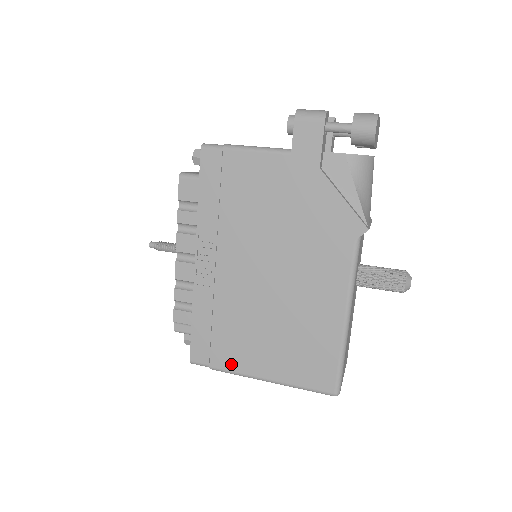
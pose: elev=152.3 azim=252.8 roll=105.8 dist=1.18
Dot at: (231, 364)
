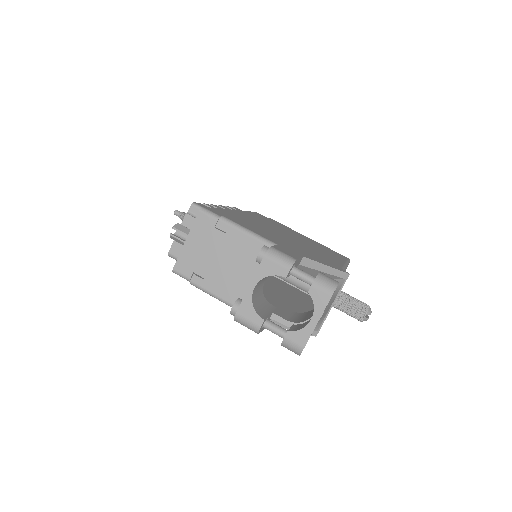
Dot at: occluded
